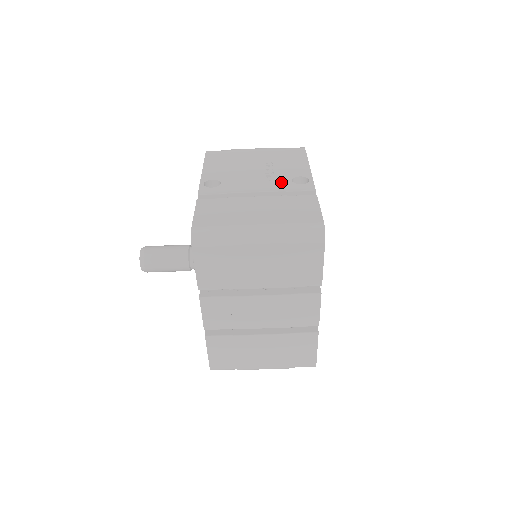
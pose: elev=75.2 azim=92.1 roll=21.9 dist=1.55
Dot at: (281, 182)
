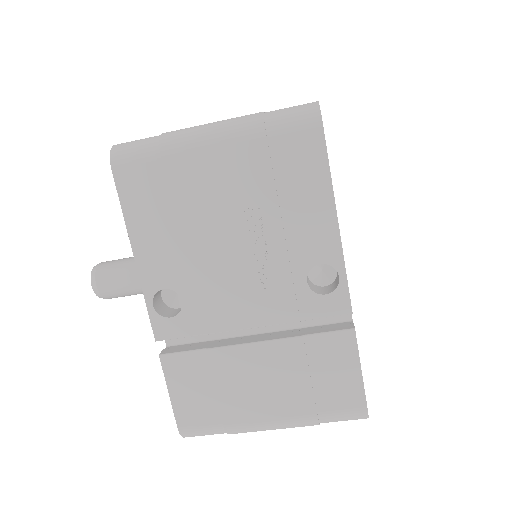
Dot at: (288, 293)
